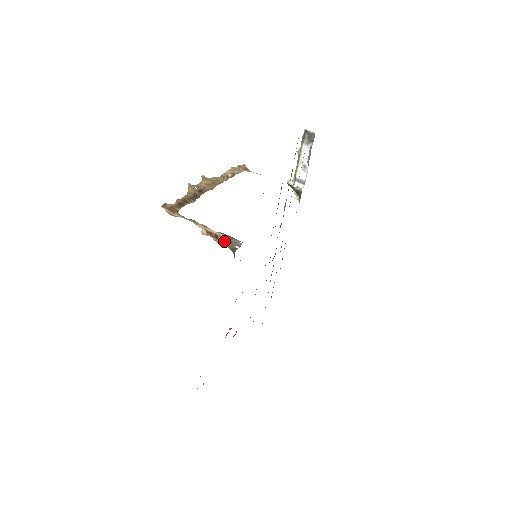
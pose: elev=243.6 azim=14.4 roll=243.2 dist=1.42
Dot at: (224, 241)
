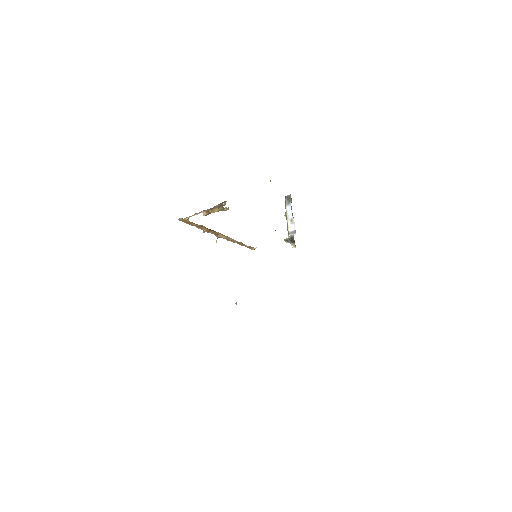
Dot at: (217, 207)
